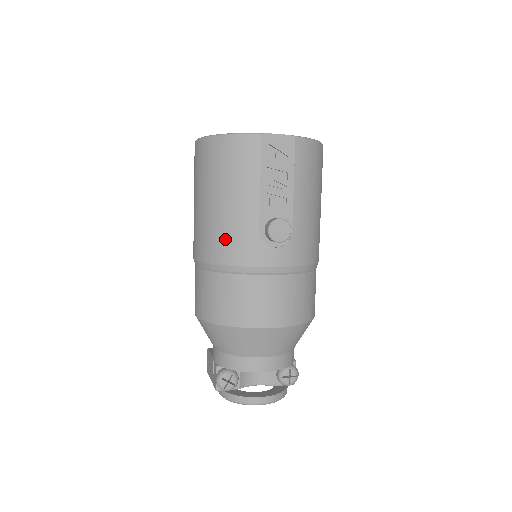
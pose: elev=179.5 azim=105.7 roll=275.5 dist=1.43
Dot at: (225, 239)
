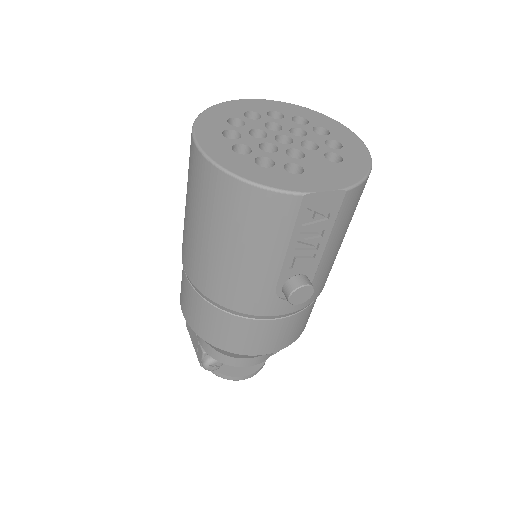
Dot at: (232, 288)
